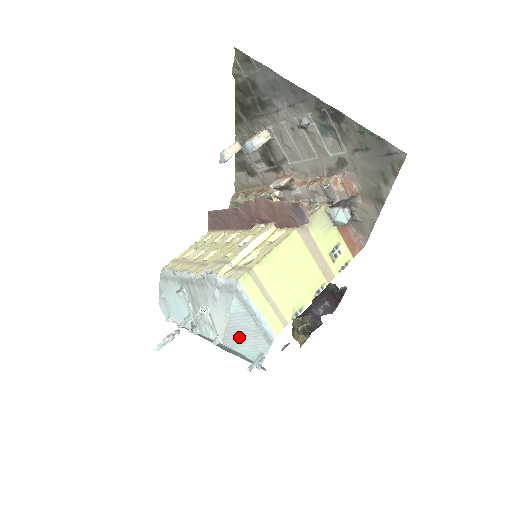
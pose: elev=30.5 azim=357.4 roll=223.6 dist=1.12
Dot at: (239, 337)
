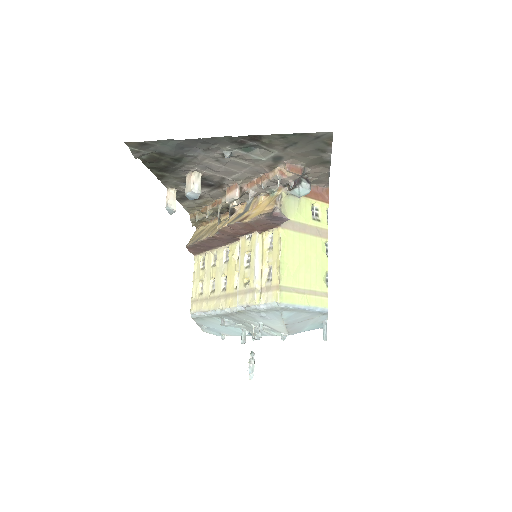
Dot at: (300, 325)
